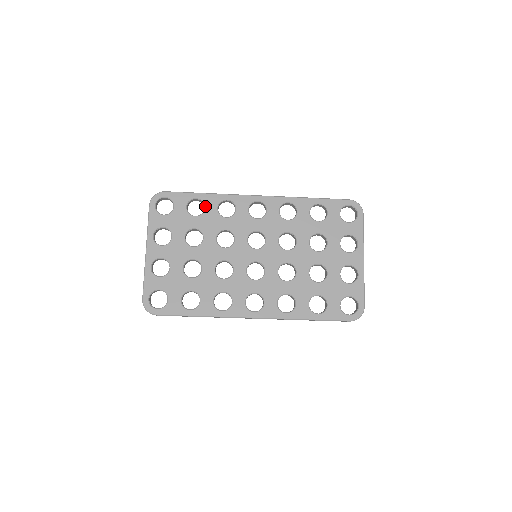
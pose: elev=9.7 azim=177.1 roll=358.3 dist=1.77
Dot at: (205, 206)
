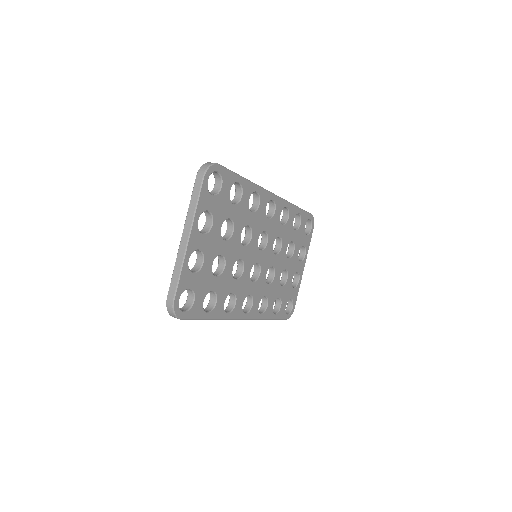
Dot at: (243, 194)
